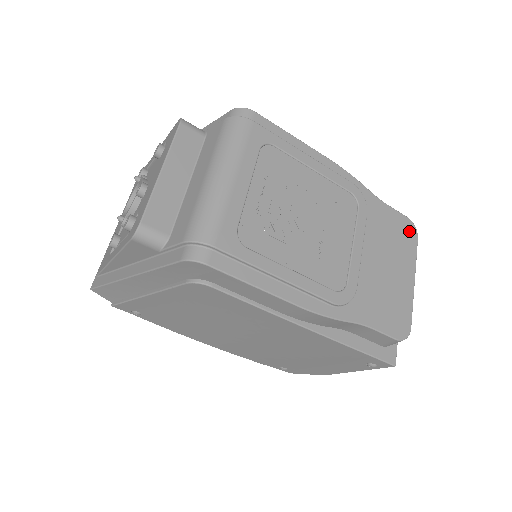
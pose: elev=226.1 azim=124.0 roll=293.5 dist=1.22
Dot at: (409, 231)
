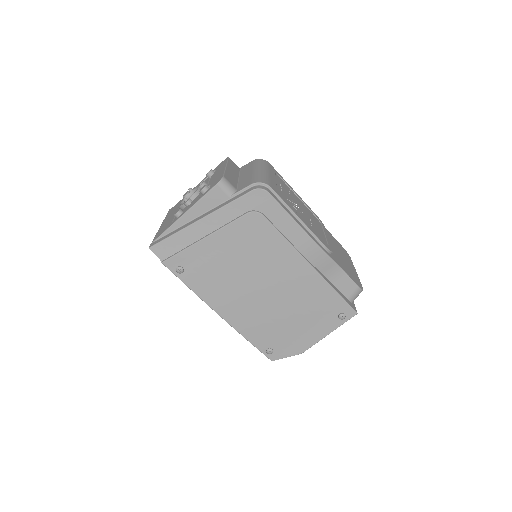
Dot at: (346, 252)
